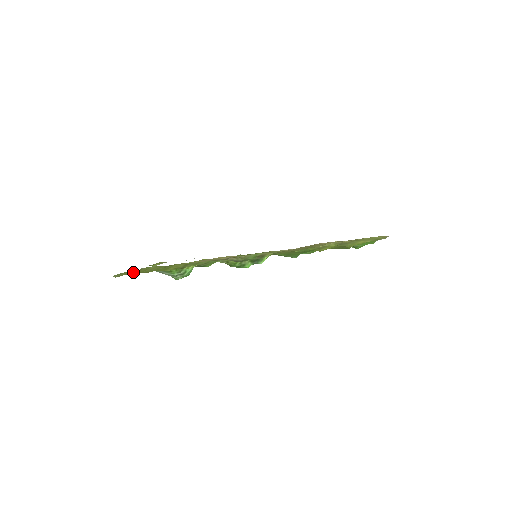
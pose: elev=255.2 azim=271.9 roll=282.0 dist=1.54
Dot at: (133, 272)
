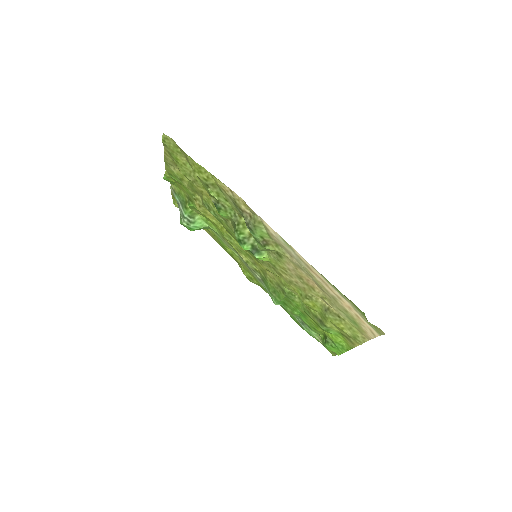
Dot at: (176, 151)
